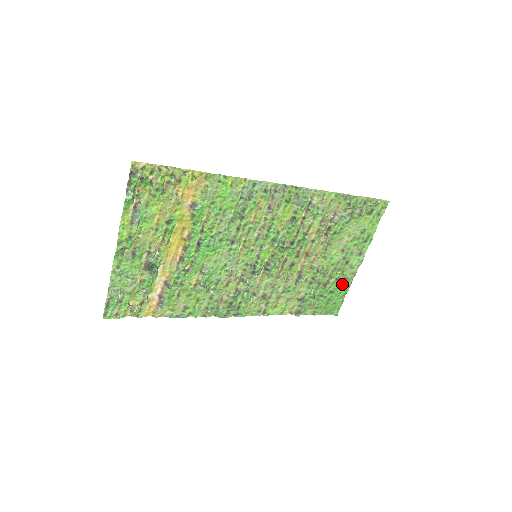
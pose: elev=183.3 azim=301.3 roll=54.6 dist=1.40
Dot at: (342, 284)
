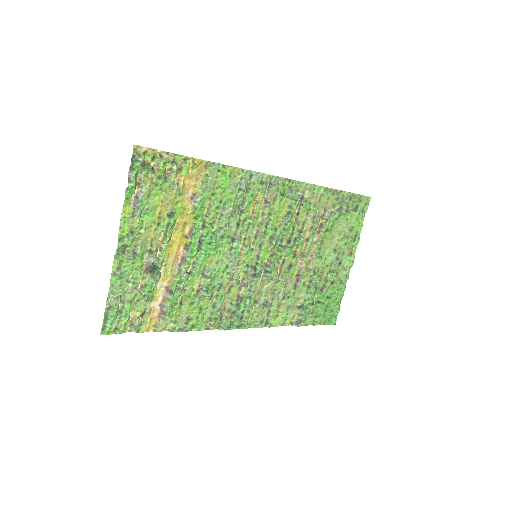
Dot at: (337, 288)
